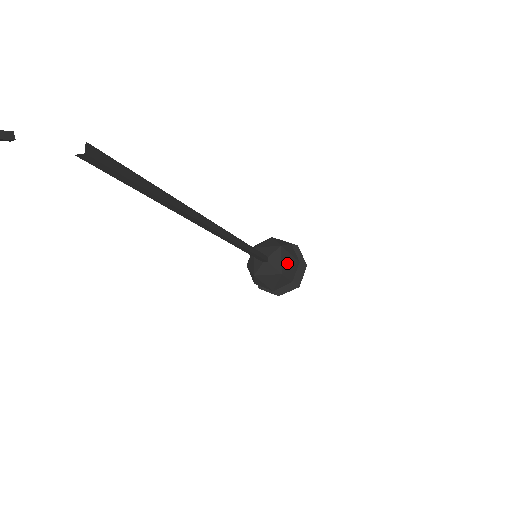
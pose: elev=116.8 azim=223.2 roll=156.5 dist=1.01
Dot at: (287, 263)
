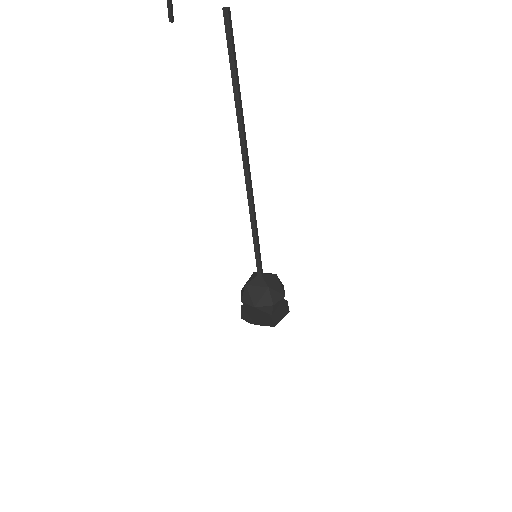
Dot at: (276, 287)
